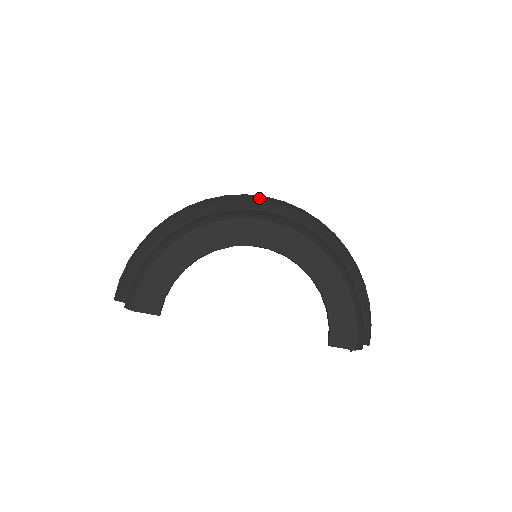
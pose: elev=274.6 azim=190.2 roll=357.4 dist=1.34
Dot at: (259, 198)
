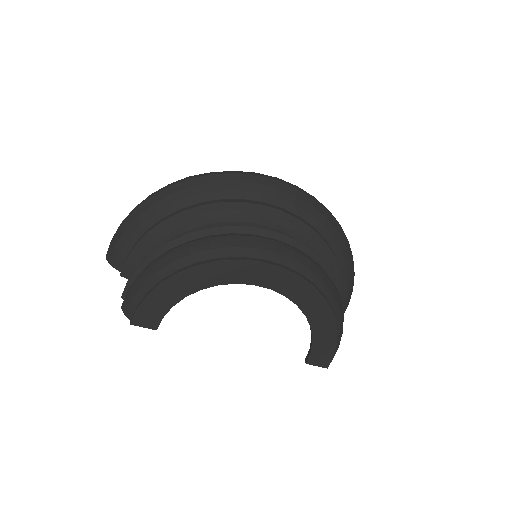
Dot at: (270, 185)
